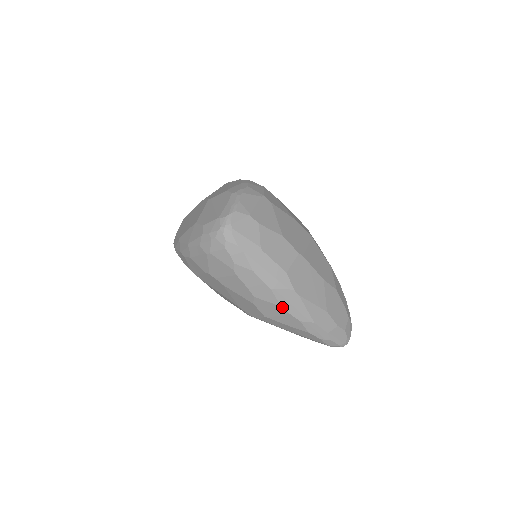
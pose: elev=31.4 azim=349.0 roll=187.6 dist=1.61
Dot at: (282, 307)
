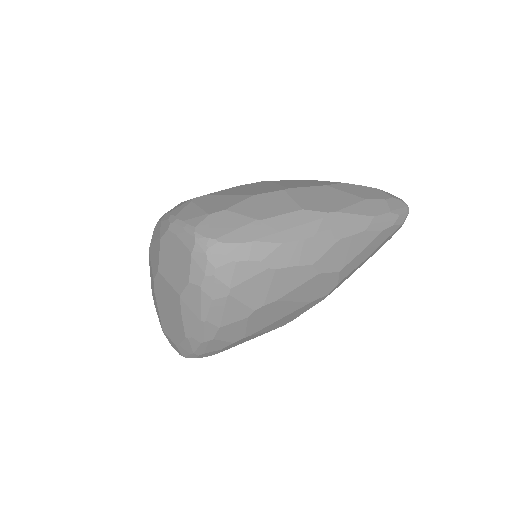
Dot at: (341, 239)
